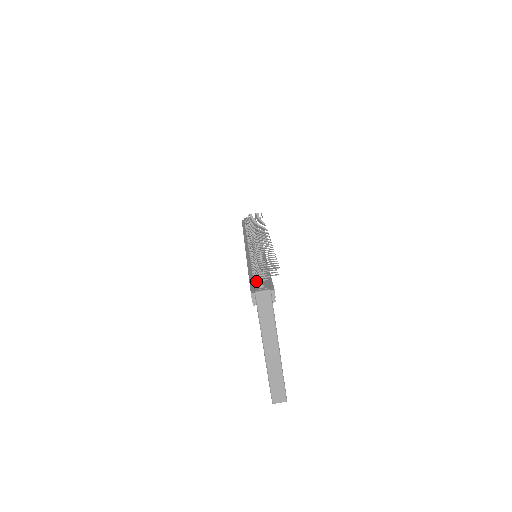
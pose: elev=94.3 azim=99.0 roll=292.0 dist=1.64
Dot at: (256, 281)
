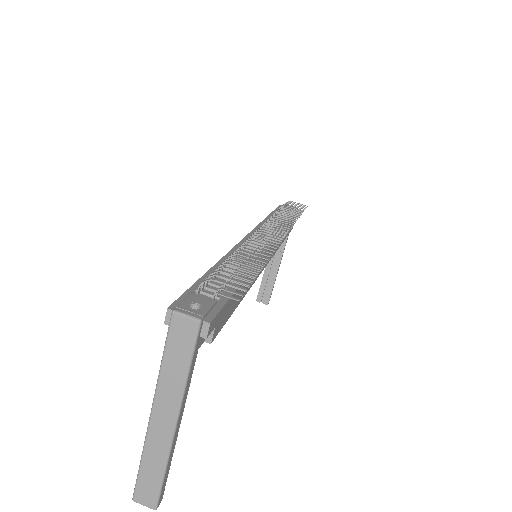
Dot at: (200, 292)
